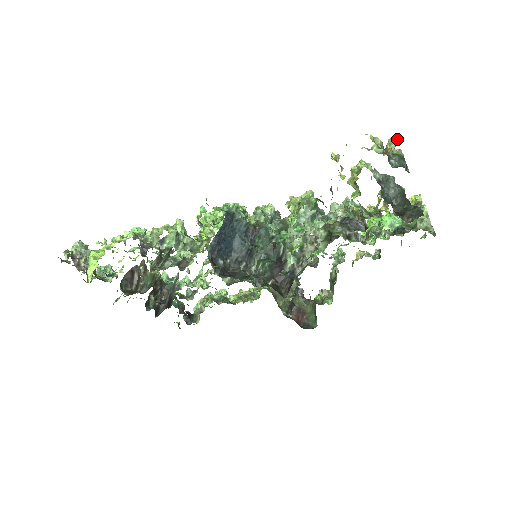
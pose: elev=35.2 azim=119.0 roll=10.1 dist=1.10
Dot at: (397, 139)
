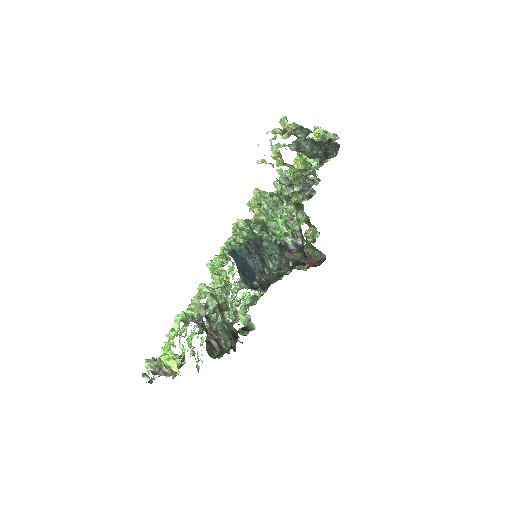
Dot at: (285, 118)
